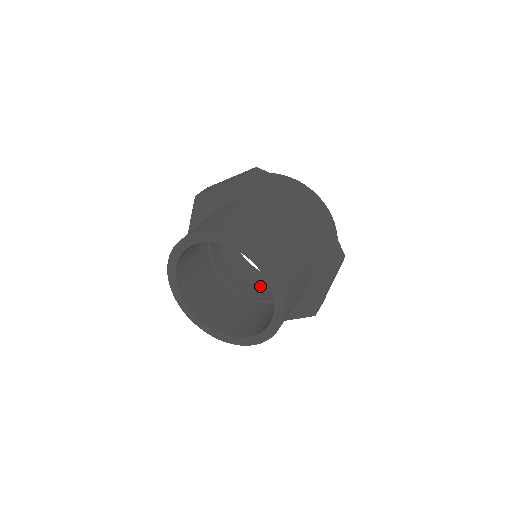
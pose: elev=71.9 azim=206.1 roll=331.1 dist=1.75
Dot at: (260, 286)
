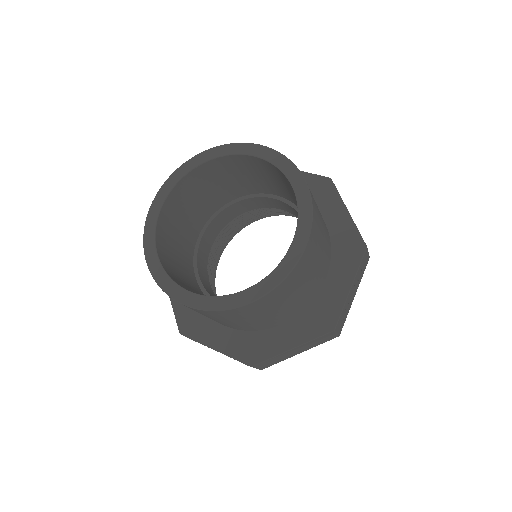
Dot at: occluded
